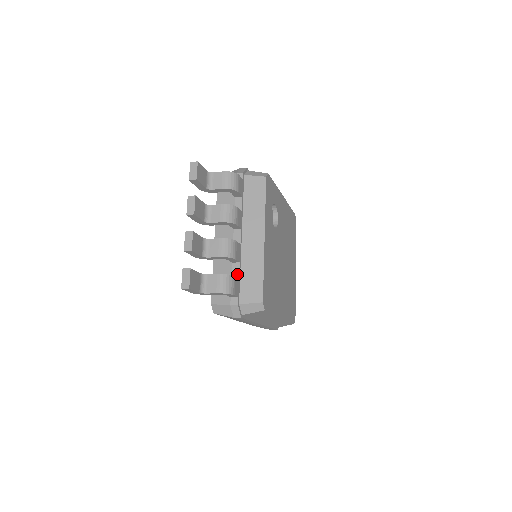
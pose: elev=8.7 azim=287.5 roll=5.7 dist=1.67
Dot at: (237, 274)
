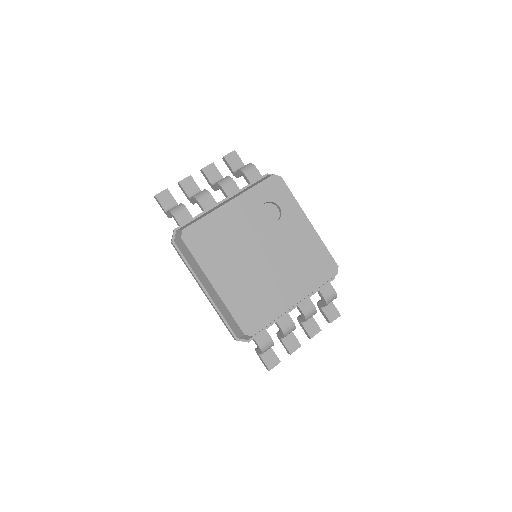
Dot at: (196, 216)
